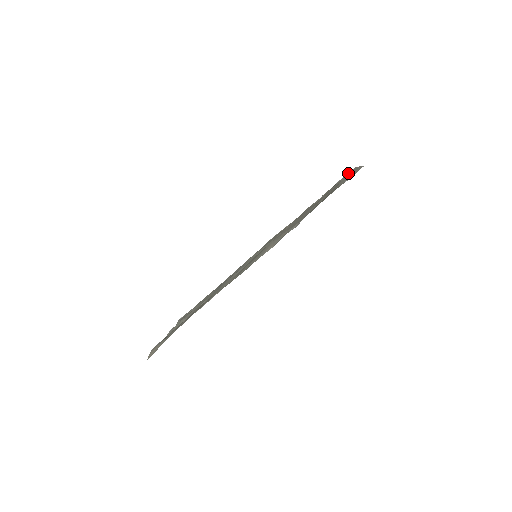
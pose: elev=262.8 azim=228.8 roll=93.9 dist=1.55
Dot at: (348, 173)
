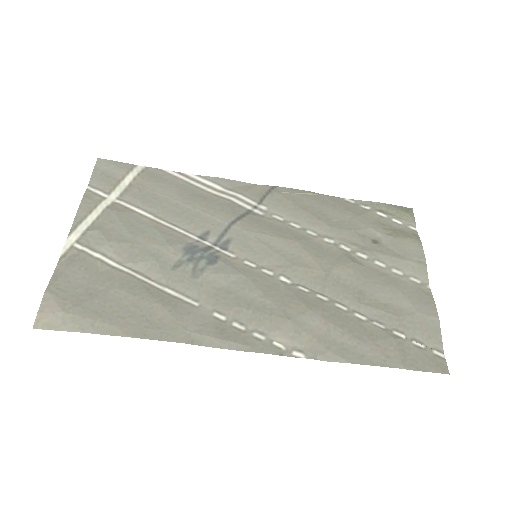
Dot at: (426, 267)
